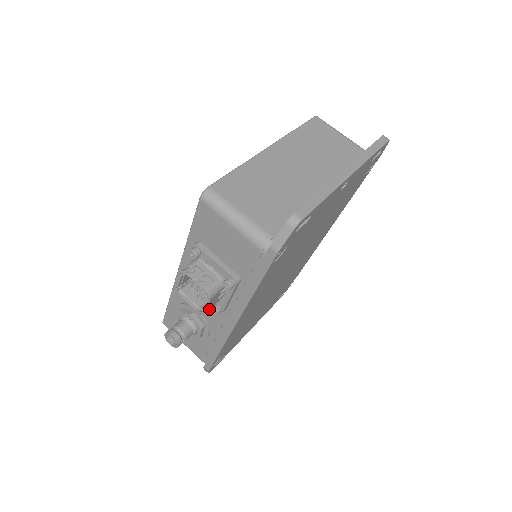
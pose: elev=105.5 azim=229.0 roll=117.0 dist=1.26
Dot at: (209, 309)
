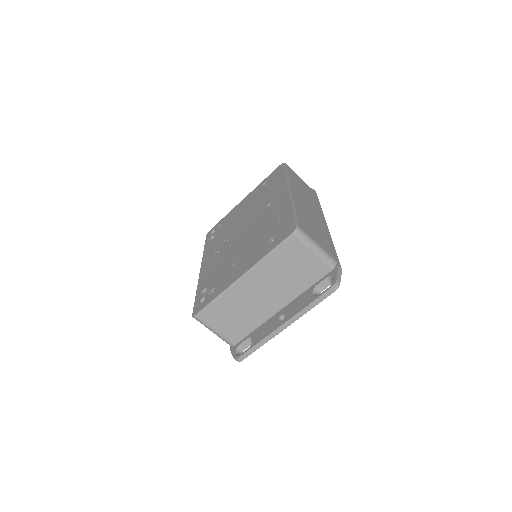
Dot at: occluded
